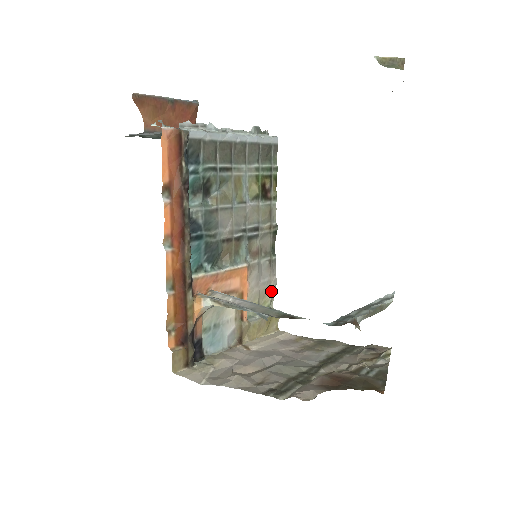
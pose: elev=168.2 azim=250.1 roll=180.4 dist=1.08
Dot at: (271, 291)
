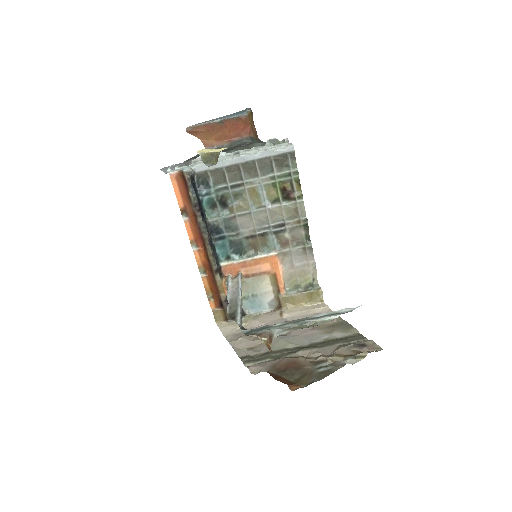
Dot at: (311, 271)
